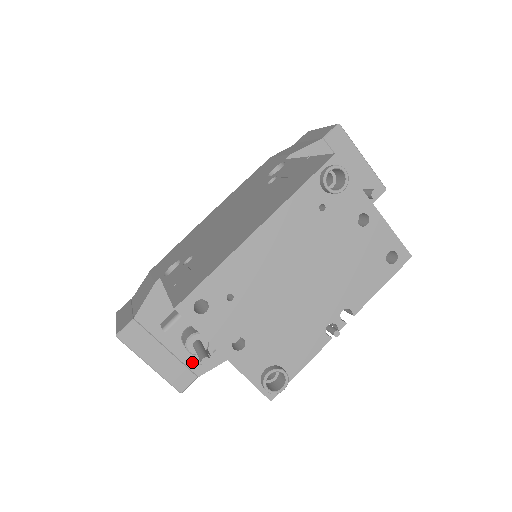
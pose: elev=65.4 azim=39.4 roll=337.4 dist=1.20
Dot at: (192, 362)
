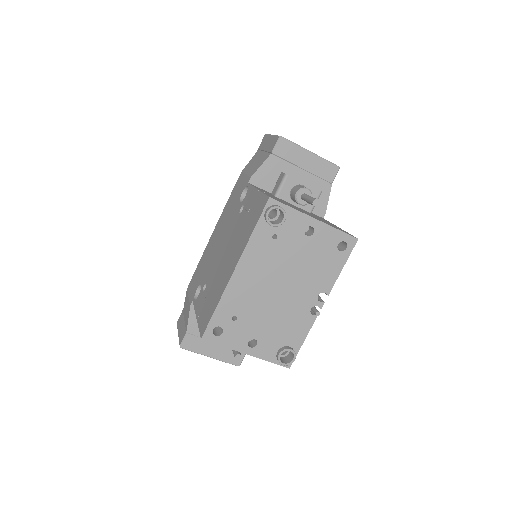
Dot at: occluded
